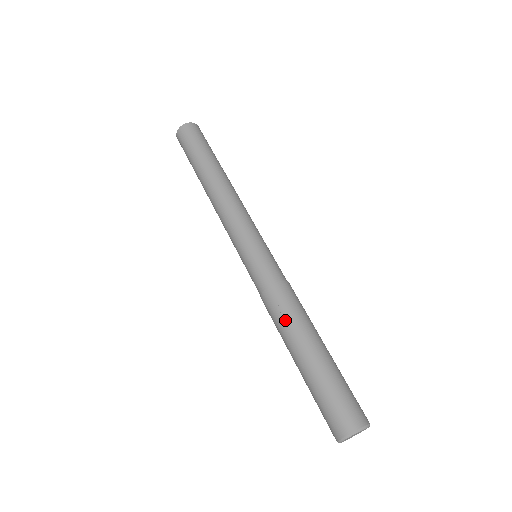
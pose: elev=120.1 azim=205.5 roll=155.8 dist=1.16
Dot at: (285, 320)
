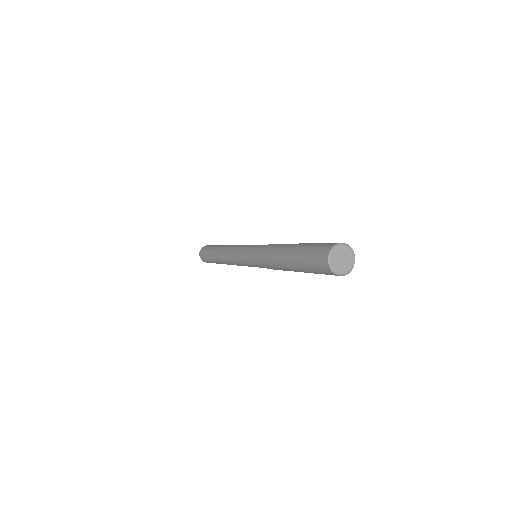
Dot at: occluded
